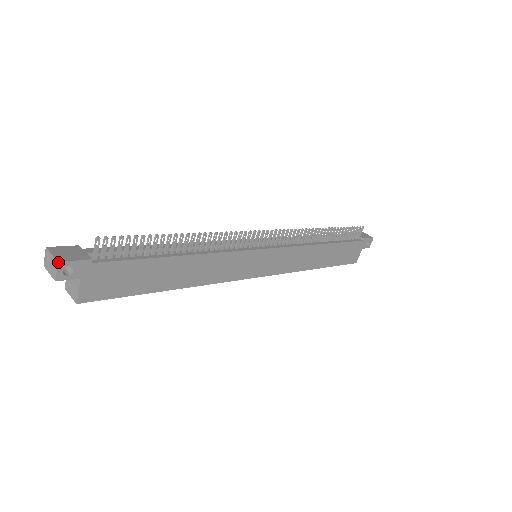
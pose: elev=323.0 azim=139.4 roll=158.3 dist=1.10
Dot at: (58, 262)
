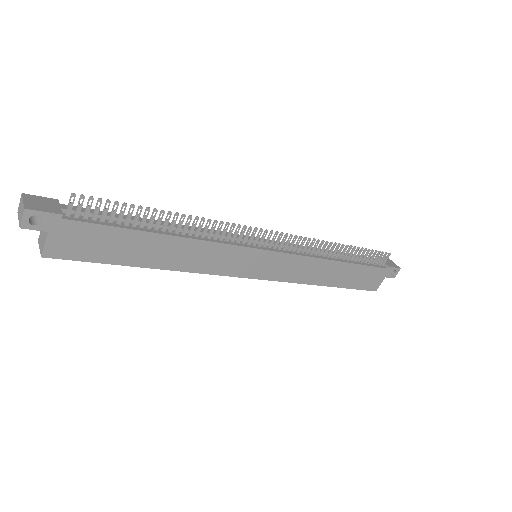
Dot at: (25, 209)
